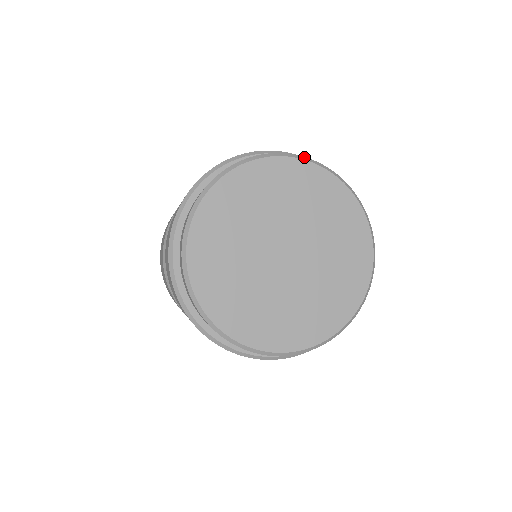
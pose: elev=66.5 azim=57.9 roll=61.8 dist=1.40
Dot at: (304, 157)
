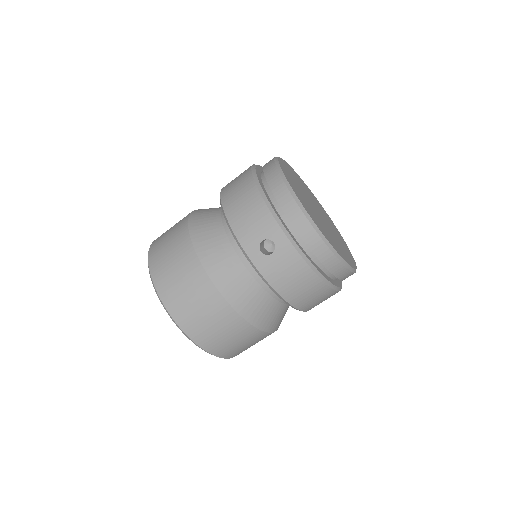
Dot at: occluded
